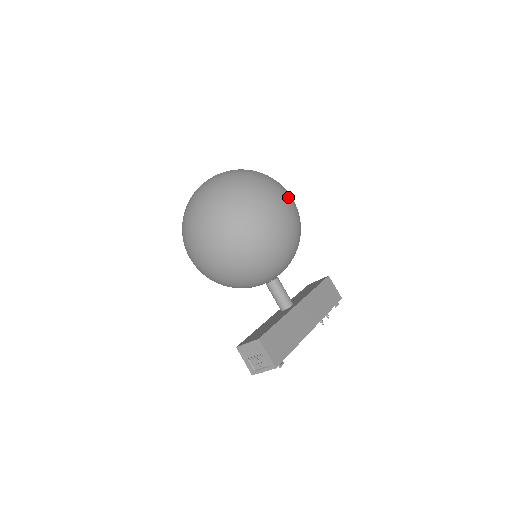
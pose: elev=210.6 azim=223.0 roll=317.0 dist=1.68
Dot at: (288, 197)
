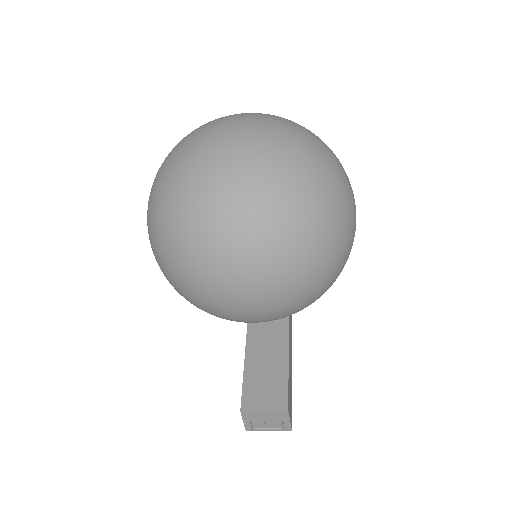
Dot at: occluded
